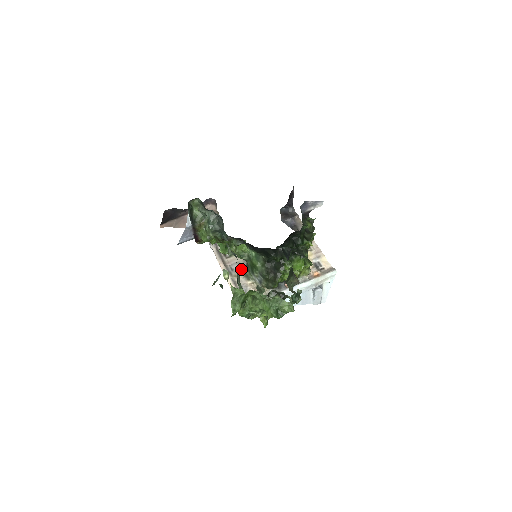
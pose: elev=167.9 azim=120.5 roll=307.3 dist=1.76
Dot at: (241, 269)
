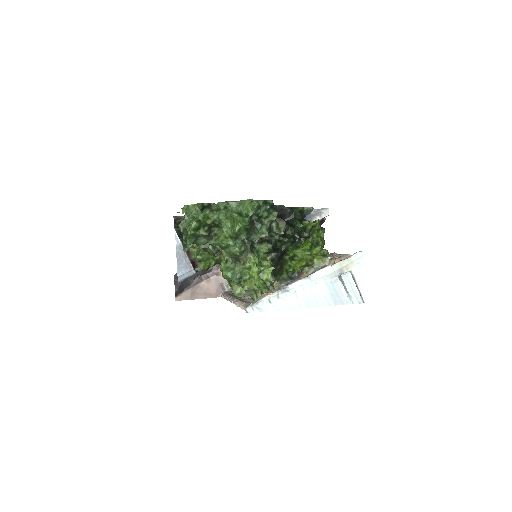
Dot at: occluded
